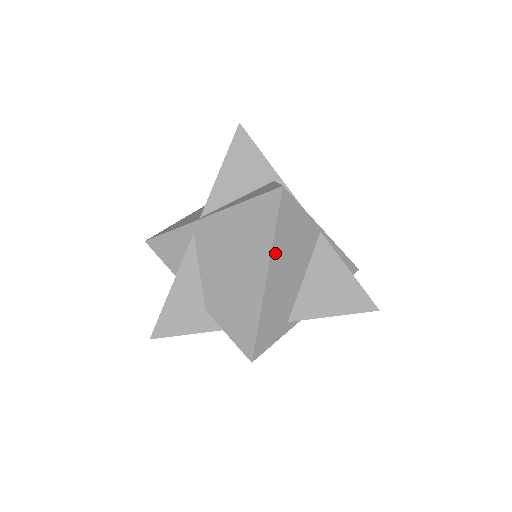
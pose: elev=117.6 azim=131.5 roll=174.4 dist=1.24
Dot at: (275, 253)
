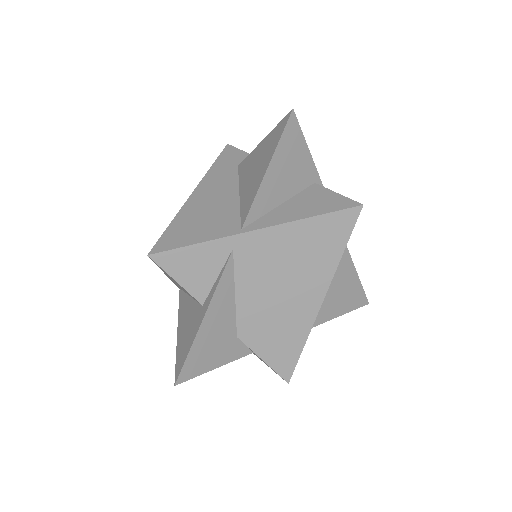
Dot at: (334, 273)
